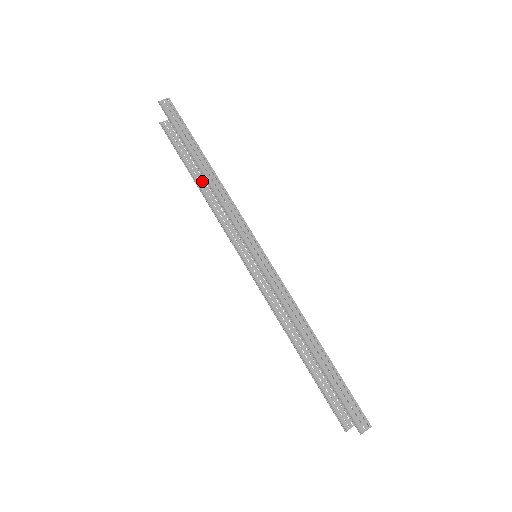
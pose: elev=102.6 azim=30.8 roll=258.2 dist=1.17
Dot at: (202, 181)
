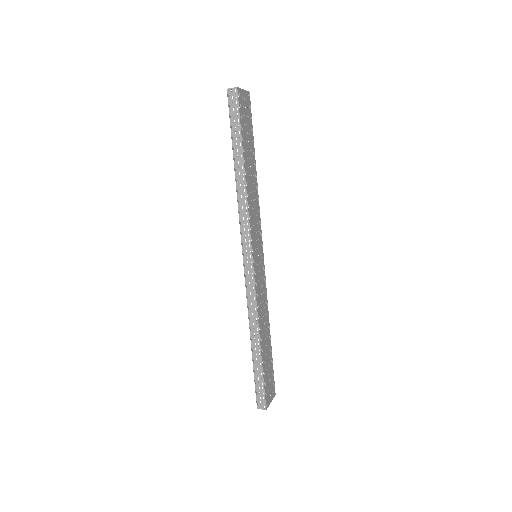
Dot at: occluded
